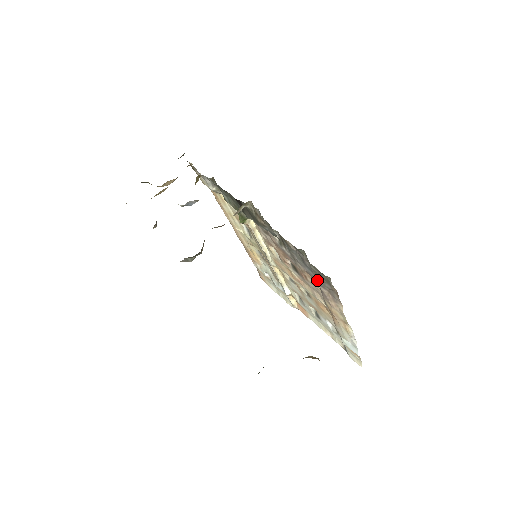
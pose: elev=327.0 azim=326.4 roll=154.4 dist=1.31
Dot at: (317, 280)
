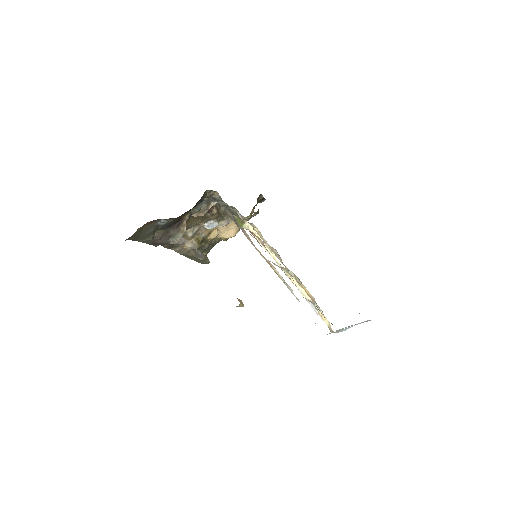
Dot at: occluded
